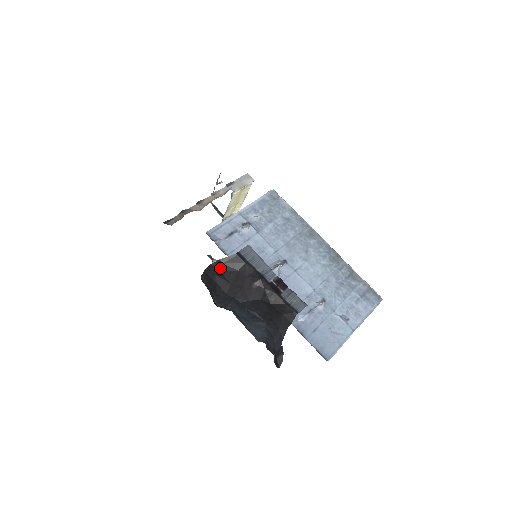
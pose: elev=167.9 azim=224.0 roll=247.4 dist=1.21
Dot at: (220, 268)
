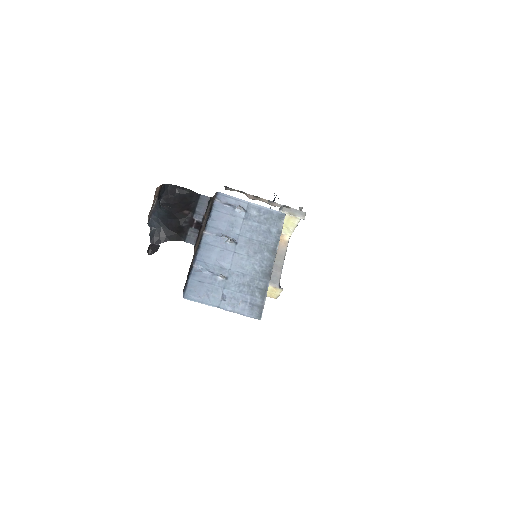
Dot at: (185, 193)
